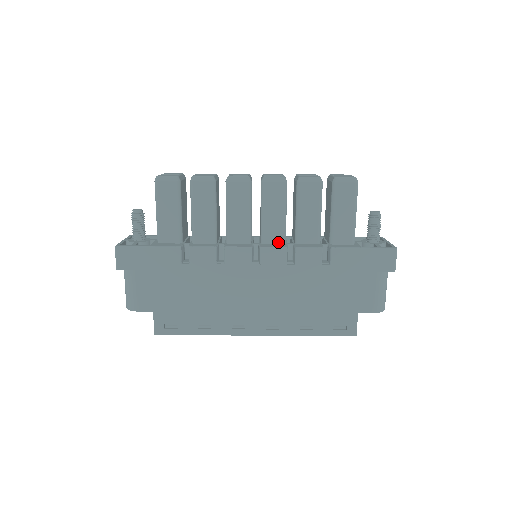
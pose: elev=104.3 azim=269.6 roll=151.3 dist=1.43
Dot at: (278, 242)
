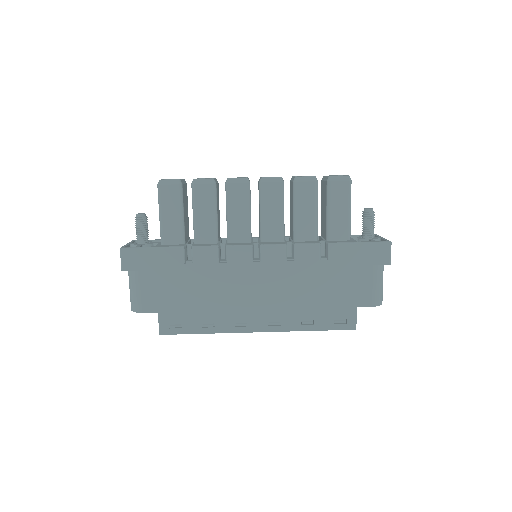
Dot at: (277, 240)
